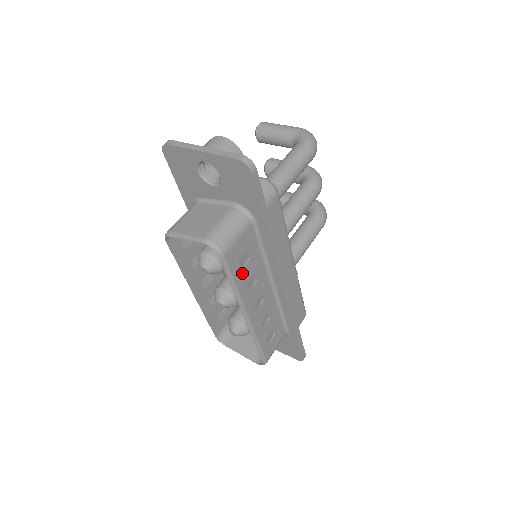
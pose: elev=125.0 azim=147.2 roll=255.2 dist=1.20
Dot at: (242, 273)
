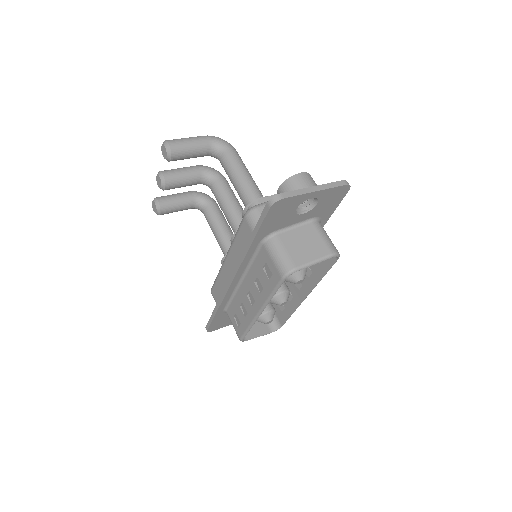
Dot at: (319, 265)
